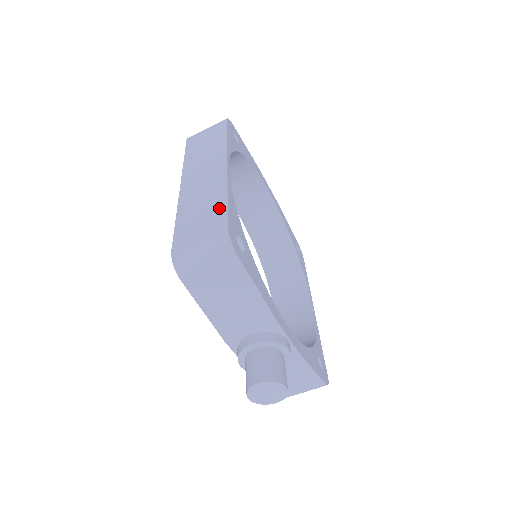
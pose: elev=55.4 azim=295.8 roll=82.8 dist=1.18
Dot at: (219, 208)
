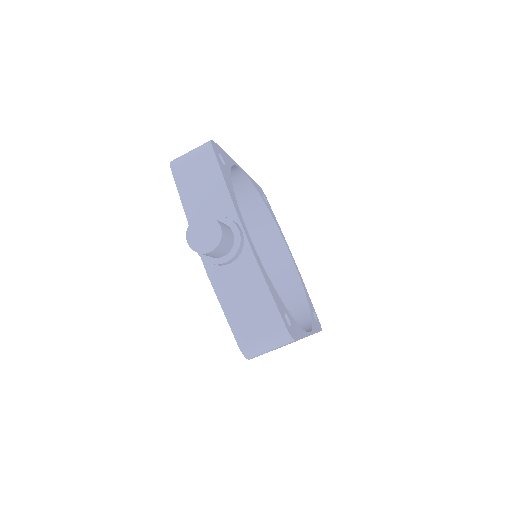
Dot at: occluded
